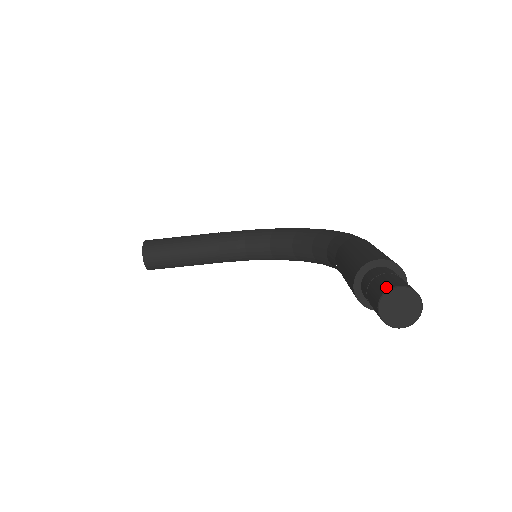
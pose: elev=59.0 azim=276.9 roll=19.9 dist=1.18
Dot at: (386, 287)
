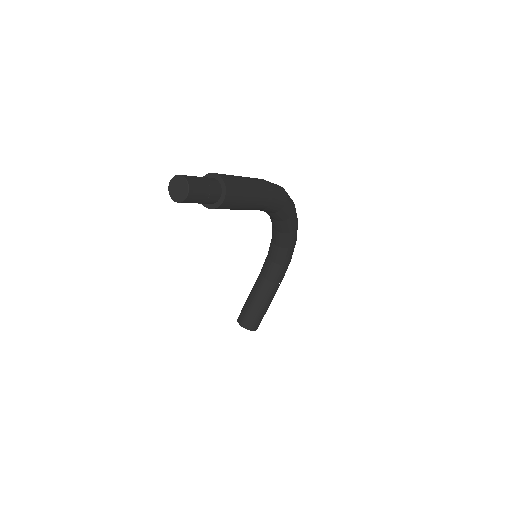
Dot at: (171, 189)
